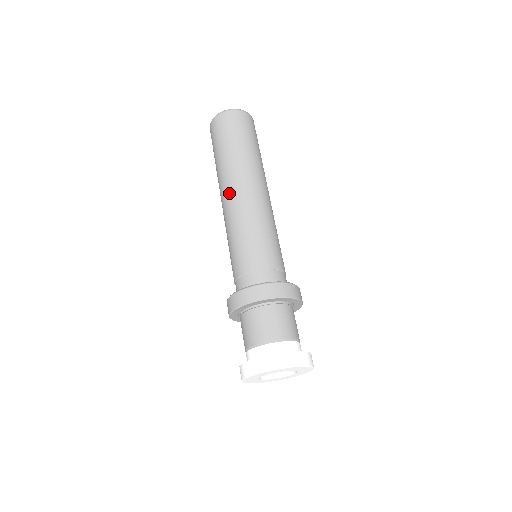
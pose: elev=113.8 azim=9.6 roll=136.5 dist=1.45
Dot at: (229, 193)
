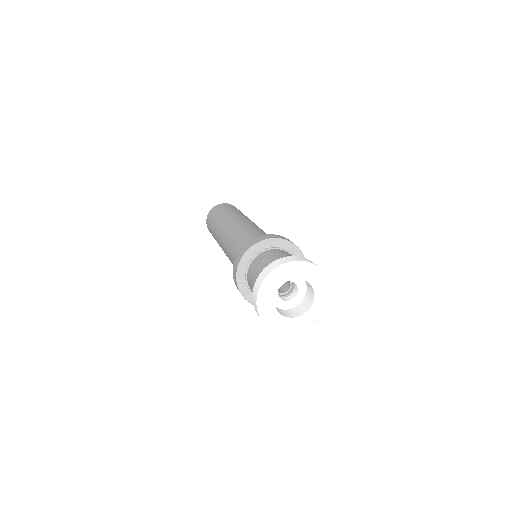
Dot at: (239, 219)
